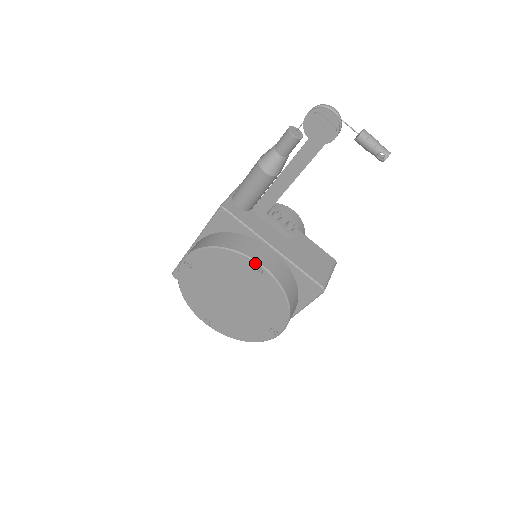
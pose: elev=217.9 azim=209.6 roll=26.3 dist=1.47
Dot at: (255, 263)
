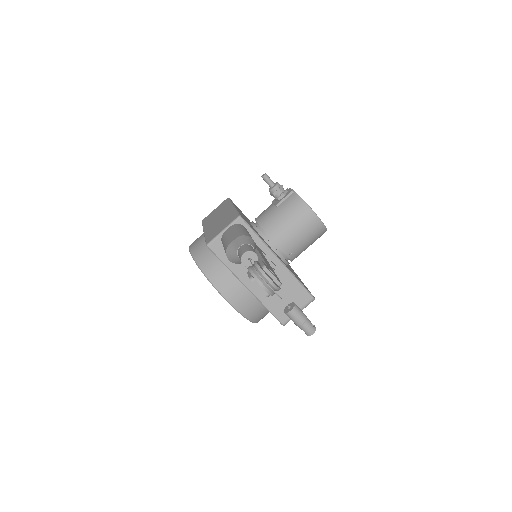
Dot at: (224, 298)
